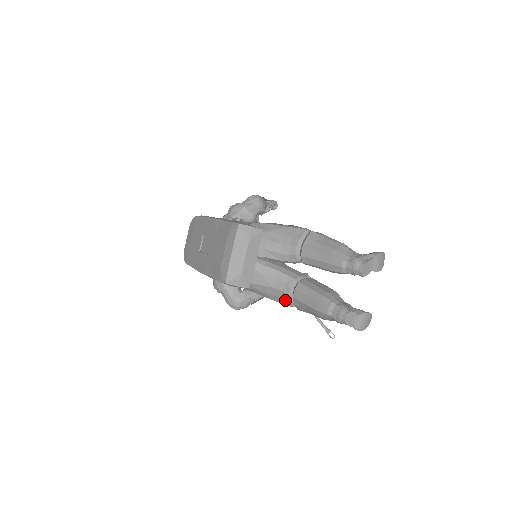
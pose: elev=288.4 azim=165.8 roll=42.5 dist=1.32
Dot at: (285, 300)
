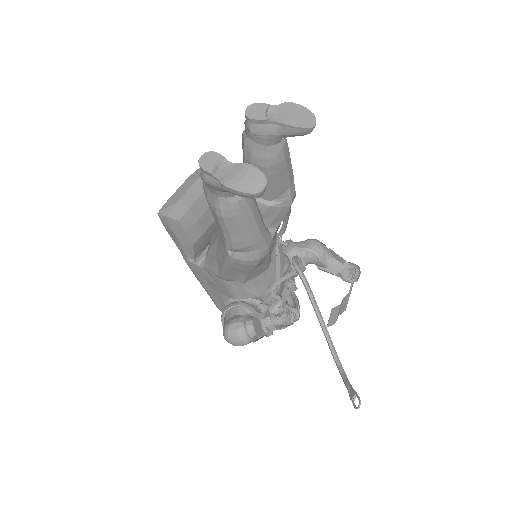
Dot at: (223, 247)
